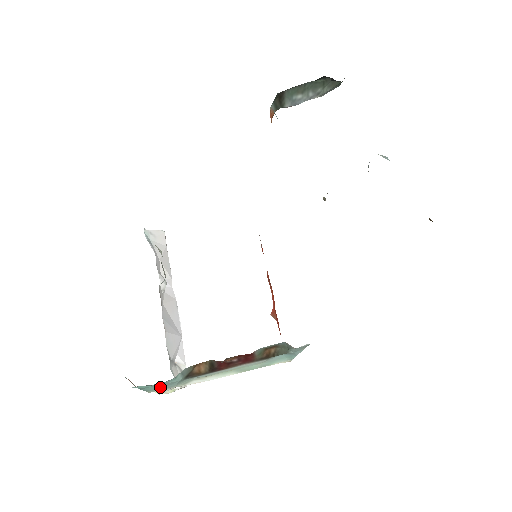
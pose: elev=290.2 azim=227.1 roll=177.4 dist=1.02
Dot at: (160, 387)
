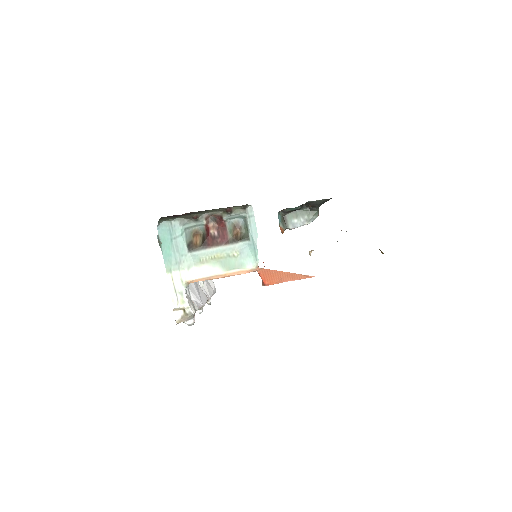
Dot at: (173, 253)
